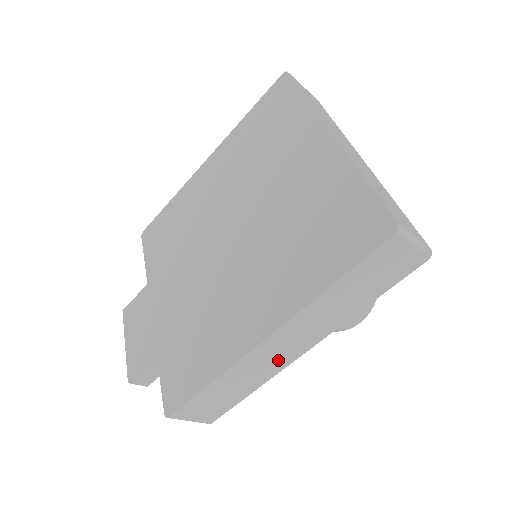
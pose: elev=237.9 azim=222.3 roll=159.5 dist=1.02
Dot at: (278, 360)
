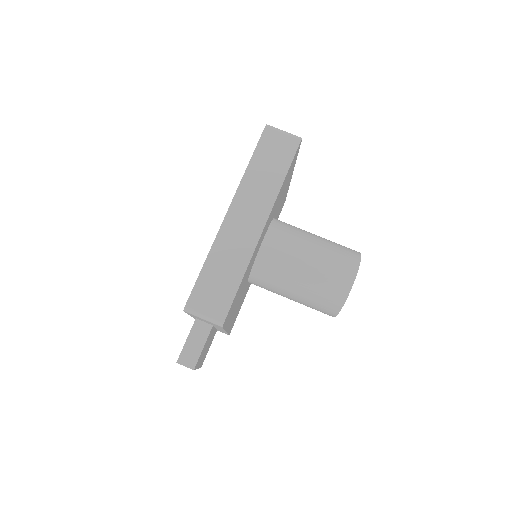
Dot at: (247, 236)
